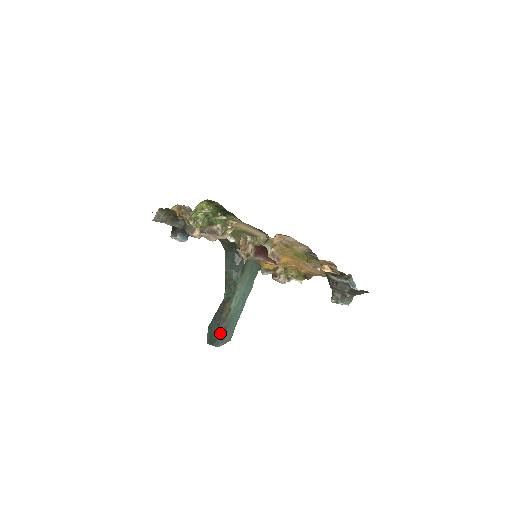
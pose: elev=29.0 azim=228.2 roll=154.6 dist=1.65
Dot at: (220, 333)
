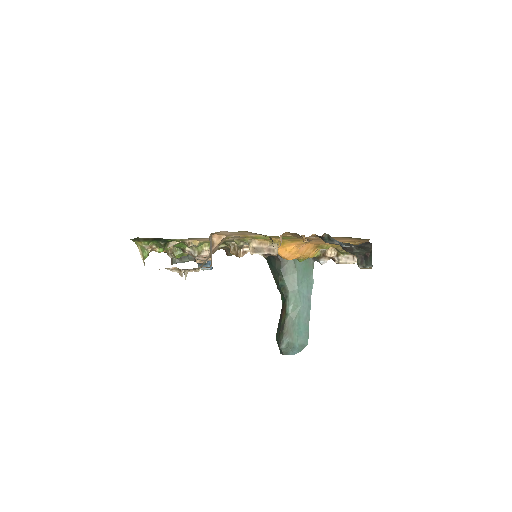
Dot at: (282, 341)
